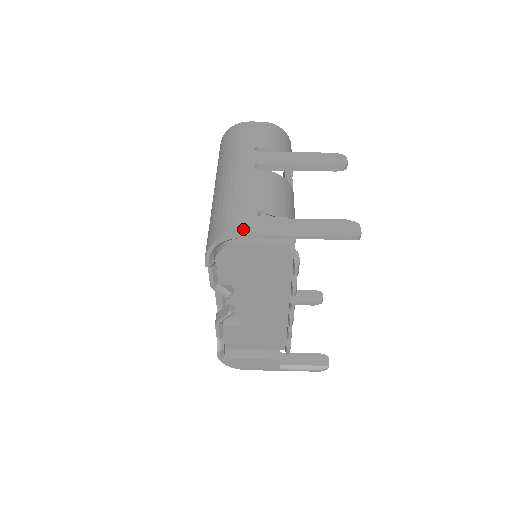
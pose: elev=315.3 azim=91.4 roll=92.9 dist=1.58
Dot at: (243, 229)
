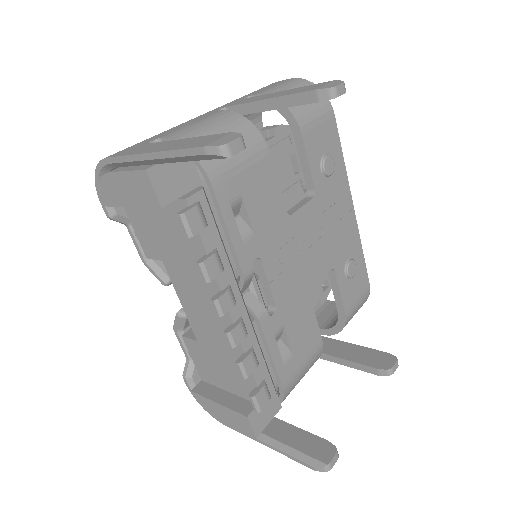
Dot at: (116, 153)
